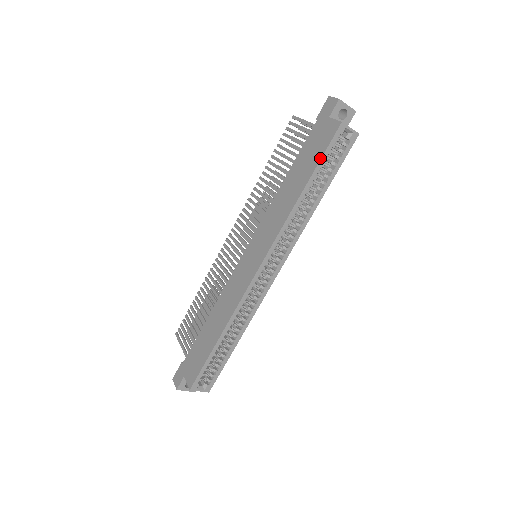
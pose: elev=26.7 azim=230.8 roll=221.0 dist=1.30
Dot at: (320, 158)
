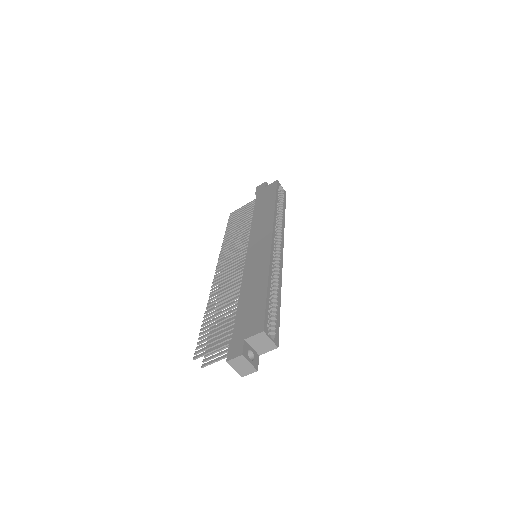
Dot at: (275, 192)
